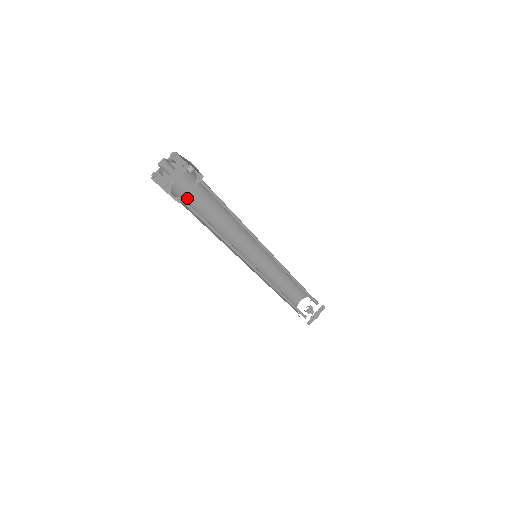
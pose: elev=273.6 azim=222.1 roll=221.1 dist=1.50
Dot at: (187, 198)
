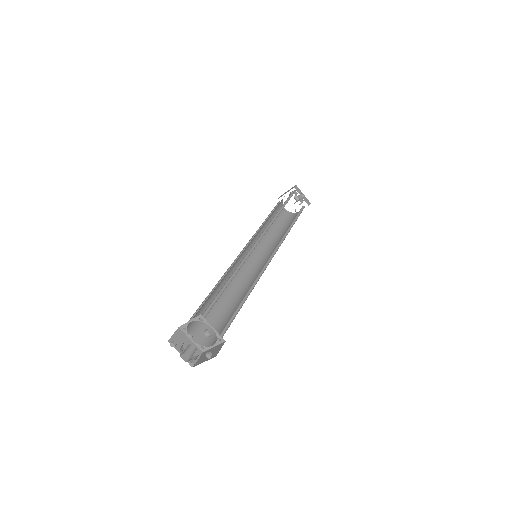
Dot at: (199, 310)
